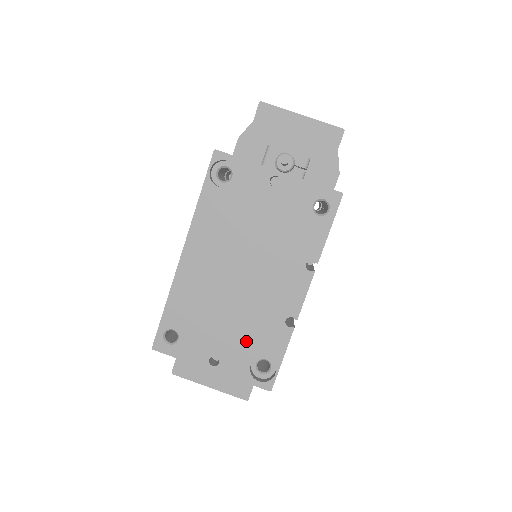
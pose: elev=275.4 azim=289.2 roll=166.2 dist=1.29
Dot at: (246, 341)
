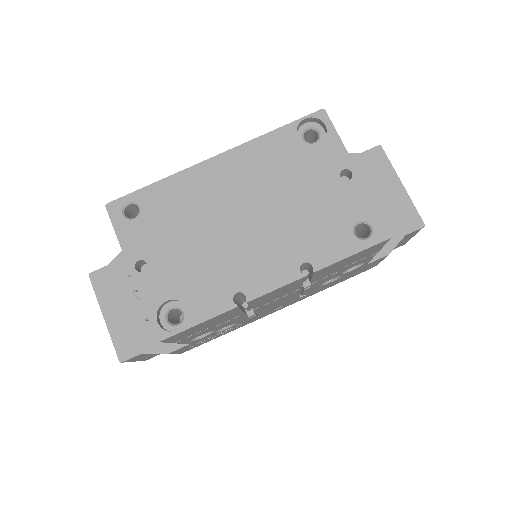
Dot at: (186, 276)
